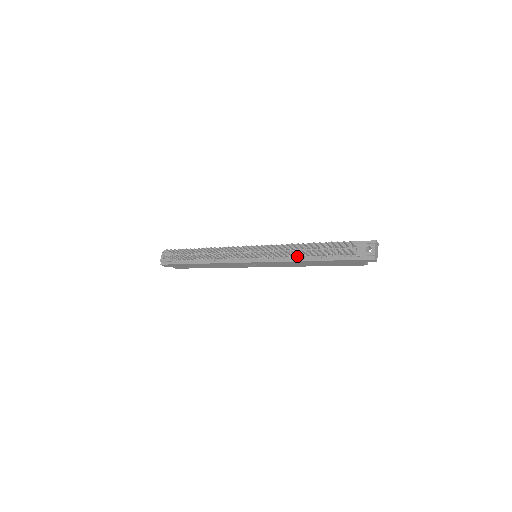
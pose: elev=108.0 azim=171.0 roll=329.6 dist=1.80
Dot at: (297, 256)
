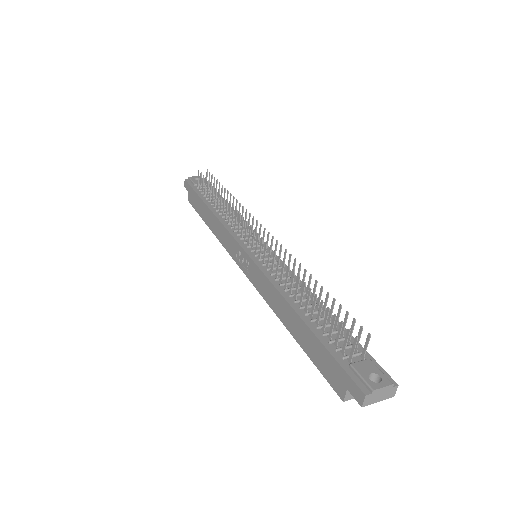
Dot at: (290, 292)
